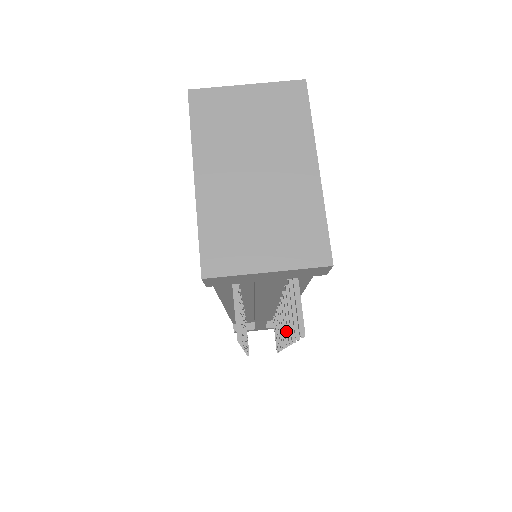
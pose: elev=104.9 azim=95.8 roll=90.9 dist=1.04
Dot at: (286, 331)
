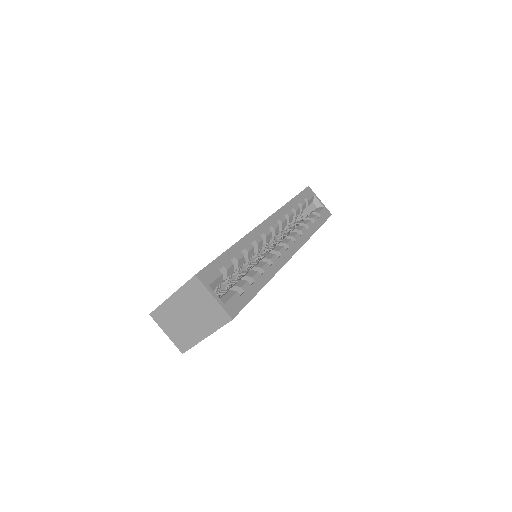
Dot at: occluded
